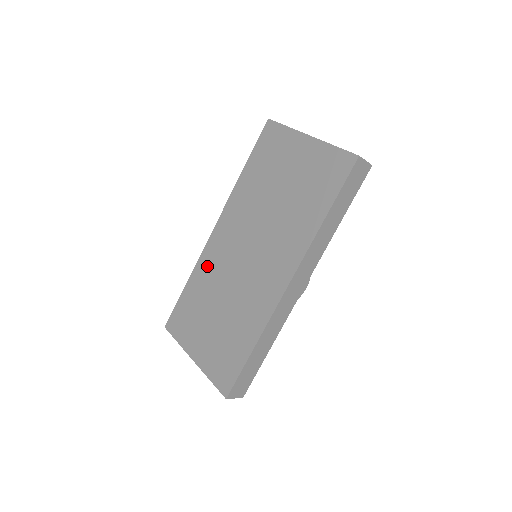
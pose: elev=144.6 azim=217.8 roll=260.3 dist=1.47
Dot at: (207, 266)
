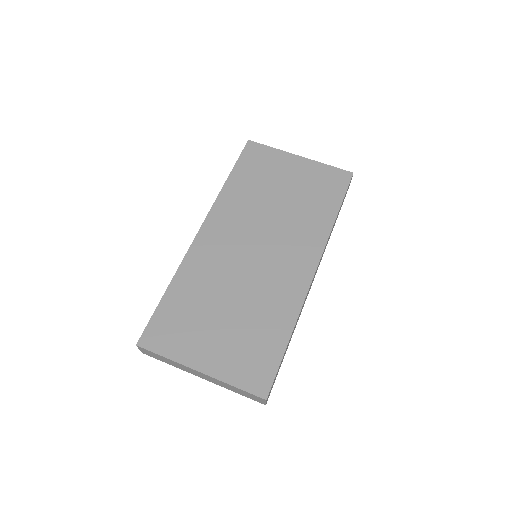
Dot at: (198, 267)
